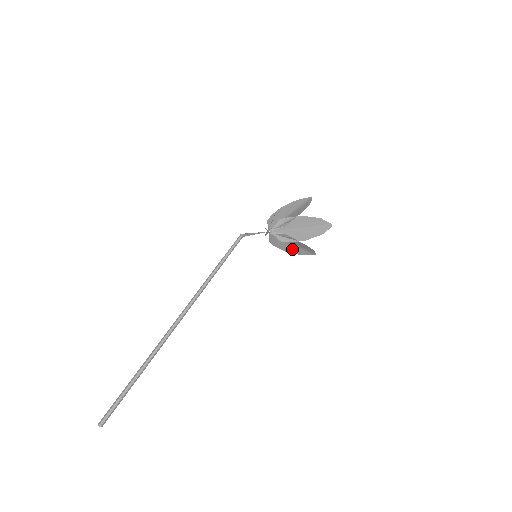
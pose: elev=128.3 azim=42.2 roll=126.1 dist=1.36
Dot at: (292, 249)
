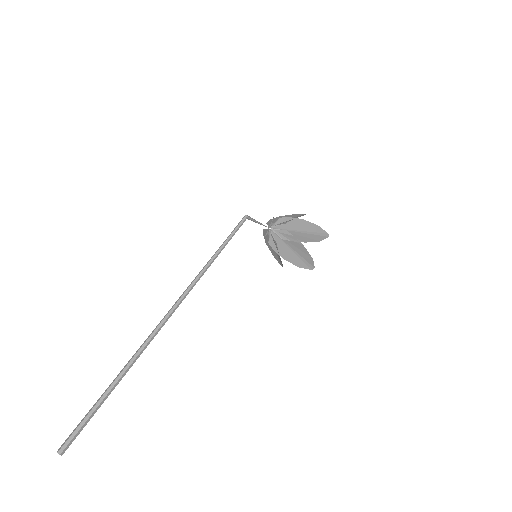
Dot at: (291, 257)
